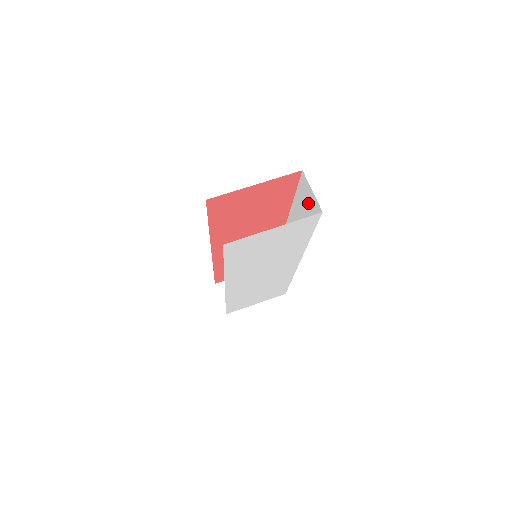
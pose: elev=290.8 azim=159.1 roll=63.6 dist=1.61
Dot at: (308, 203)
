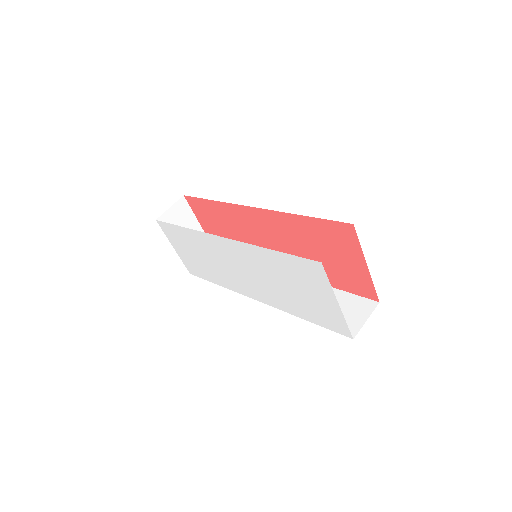
Dot at: (346, 313)
